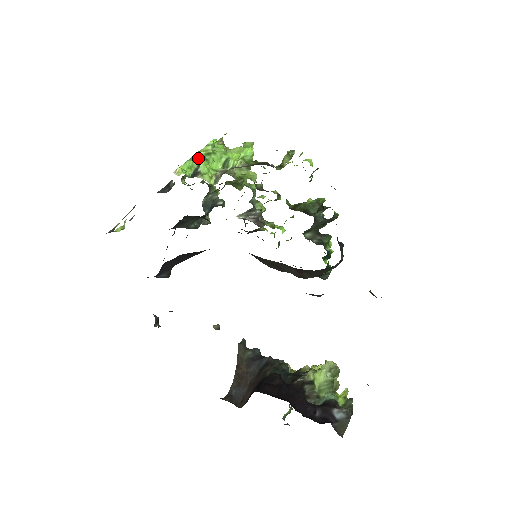
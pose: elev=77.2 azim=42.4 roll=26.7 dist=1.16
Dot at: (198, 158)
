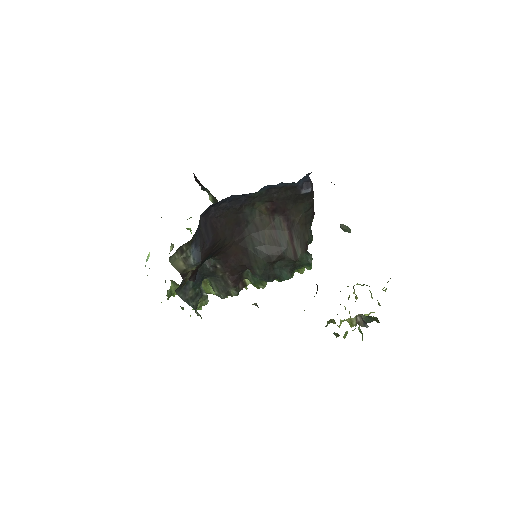
Dot at: occluded
